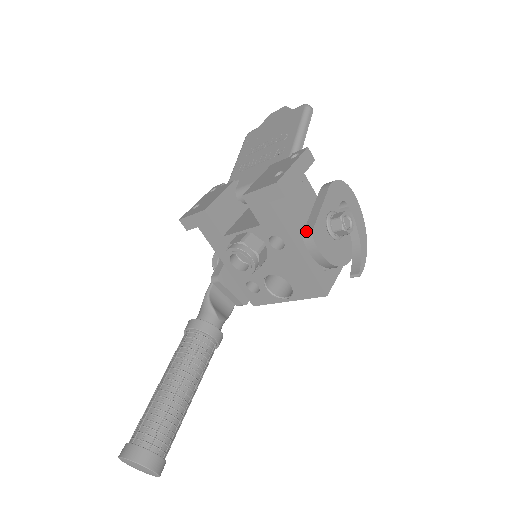
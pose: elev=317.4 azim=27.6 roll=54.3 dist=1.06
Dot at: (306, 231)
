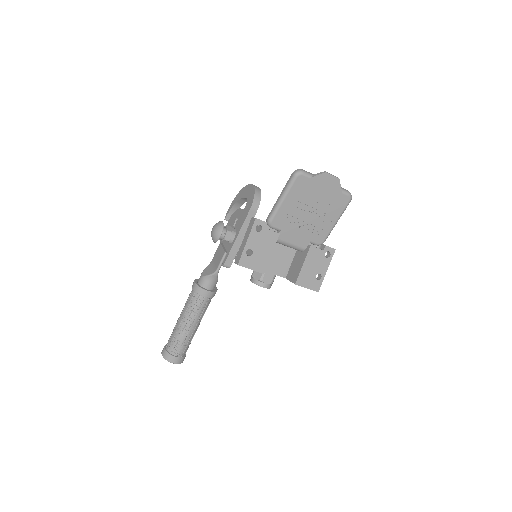
Dot at: occluded
